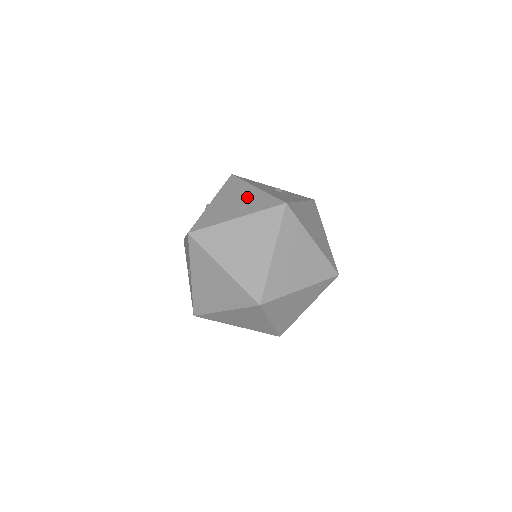
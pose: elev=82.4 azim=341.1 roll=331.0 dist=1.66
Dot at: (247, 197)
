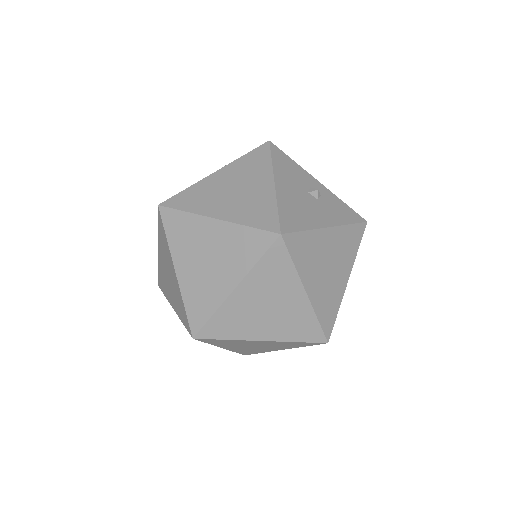
Dot at: (252, 191)
